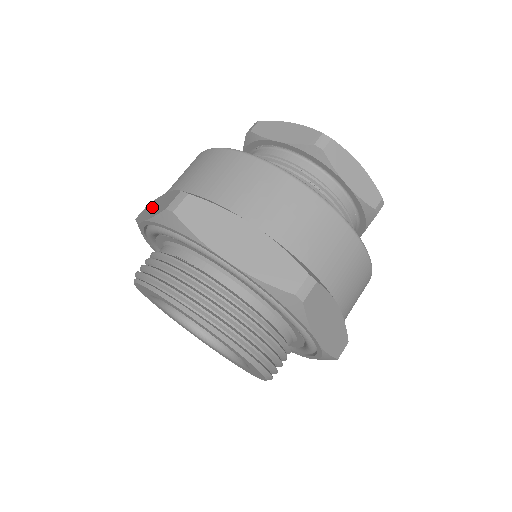
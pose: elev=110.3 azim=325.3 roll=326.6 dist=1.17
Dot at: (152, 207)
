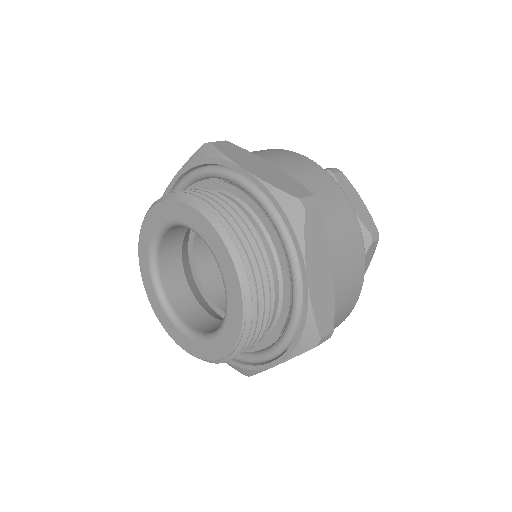
Dot at: occluded
